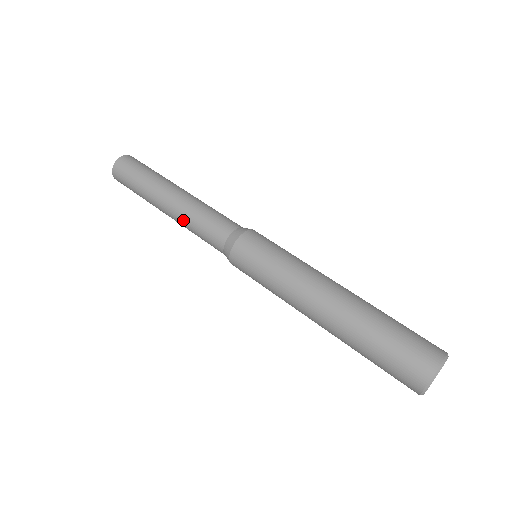
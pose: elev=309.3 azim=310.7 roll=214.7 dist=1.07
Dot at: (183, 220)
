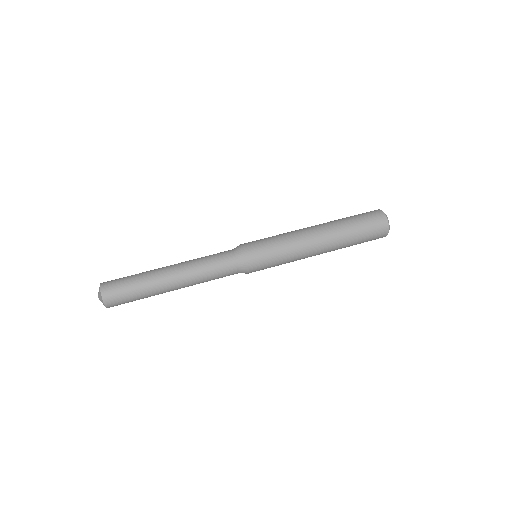
Dot at: occluded
